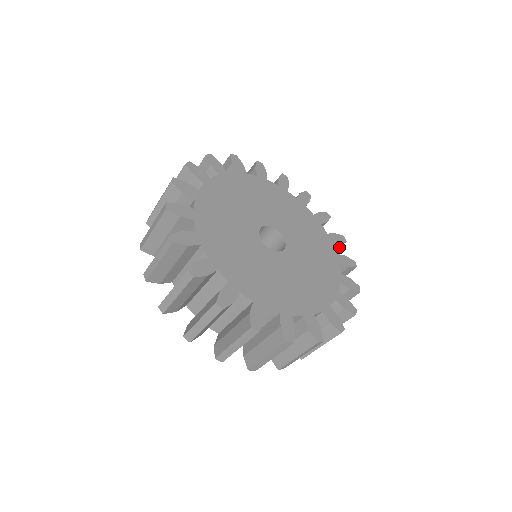
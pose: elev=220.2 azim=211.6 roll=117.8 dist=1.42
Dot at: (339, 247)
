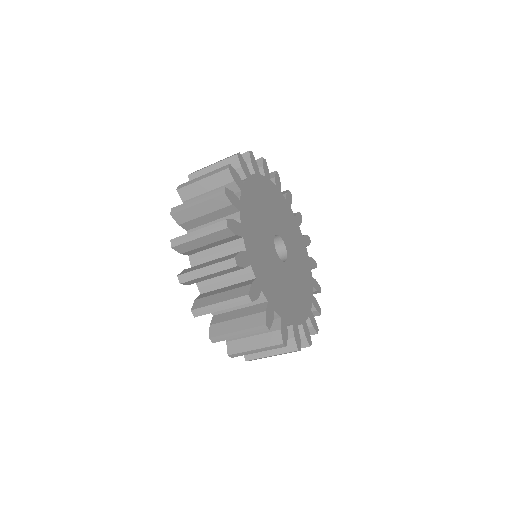
Dot at: occluded
